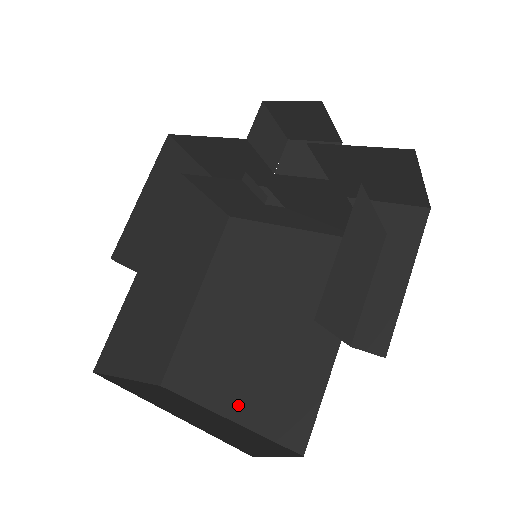
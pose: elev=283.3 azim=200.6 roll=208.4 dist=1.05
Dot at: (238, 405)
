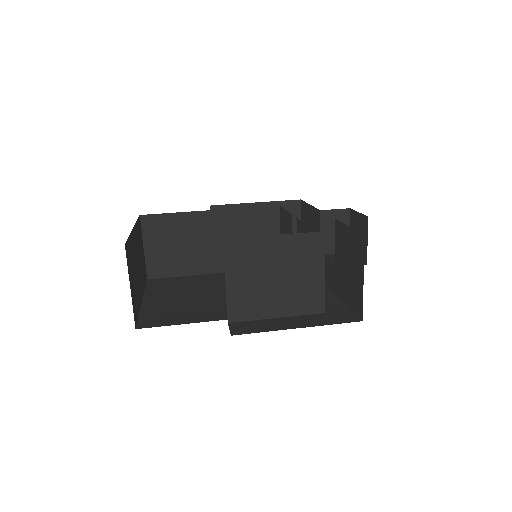
Dot at: (154, 302)
